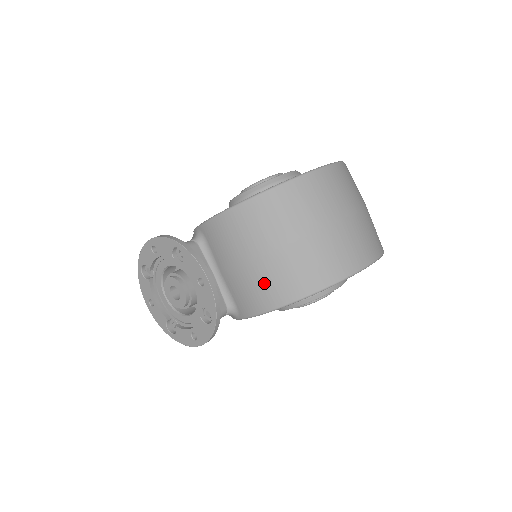
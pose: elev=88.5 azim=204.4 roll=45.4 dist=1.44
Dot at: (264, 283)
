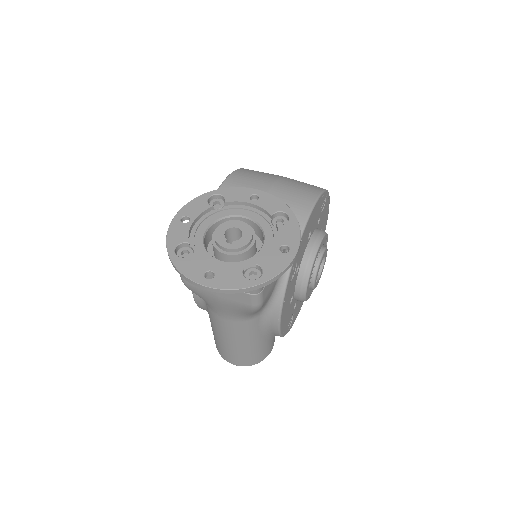
Dot at: (295, 189)
